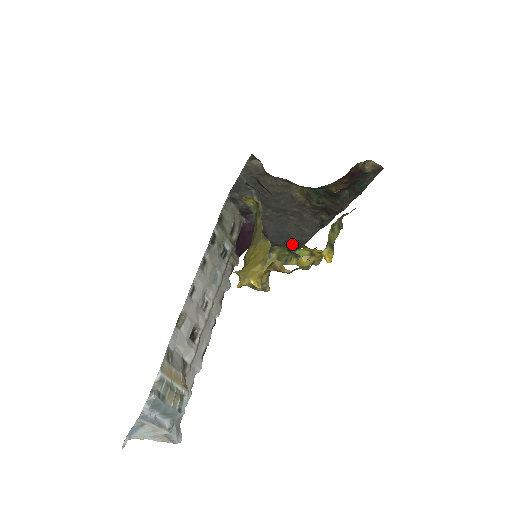
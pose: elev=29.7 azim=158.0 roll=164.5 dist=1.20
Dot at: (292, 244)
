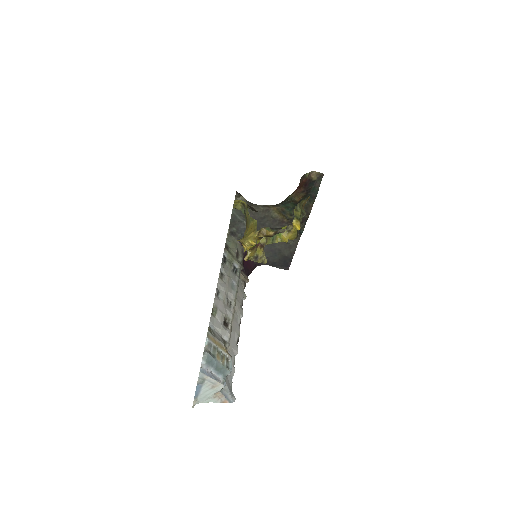
Dot at: (285, 258)
